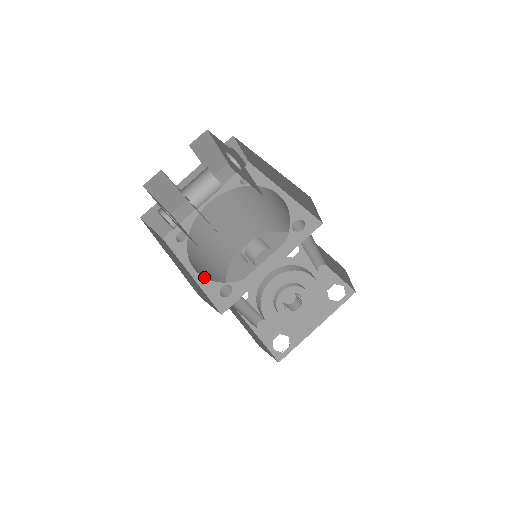
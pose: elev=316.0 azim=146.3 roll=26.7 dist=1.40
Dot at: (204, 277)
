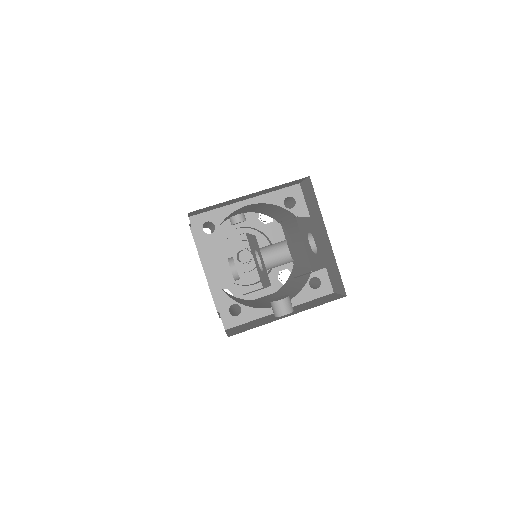
Dot at: occluded
